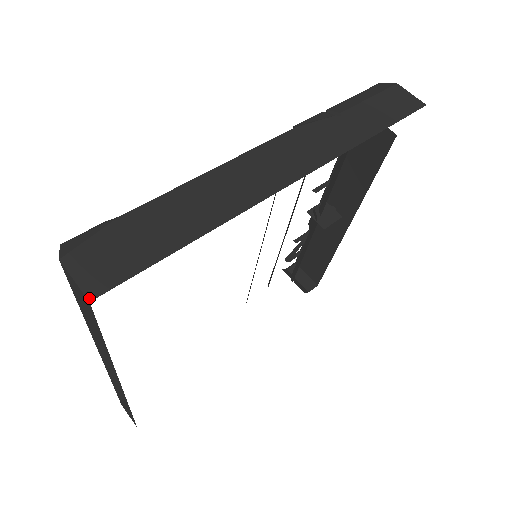
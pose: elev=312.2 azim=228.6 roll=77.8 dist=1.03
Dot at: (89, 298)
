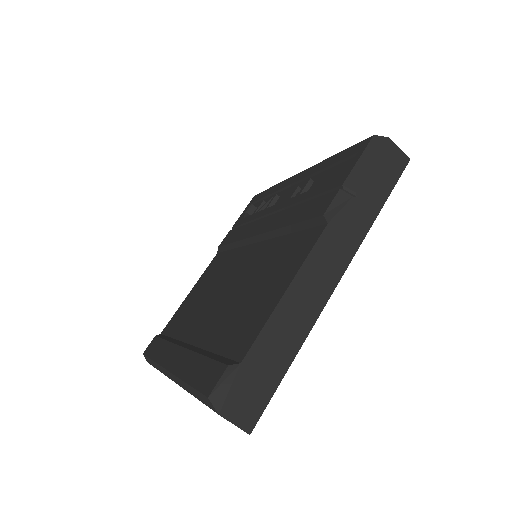
Dot at: (249, 433)
